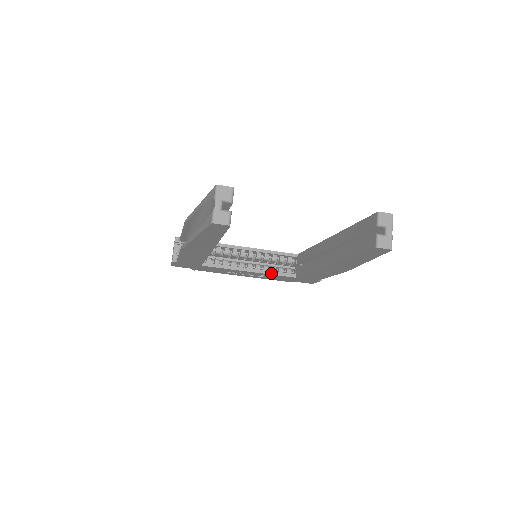
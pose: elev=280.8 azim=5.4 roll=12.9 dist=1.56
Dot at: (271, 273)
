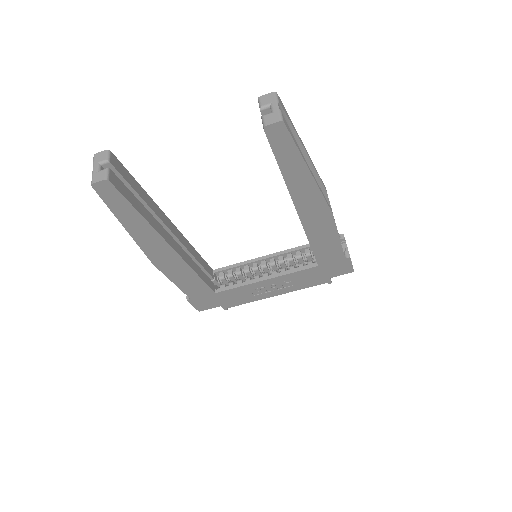
Dot at: (289, 272)
